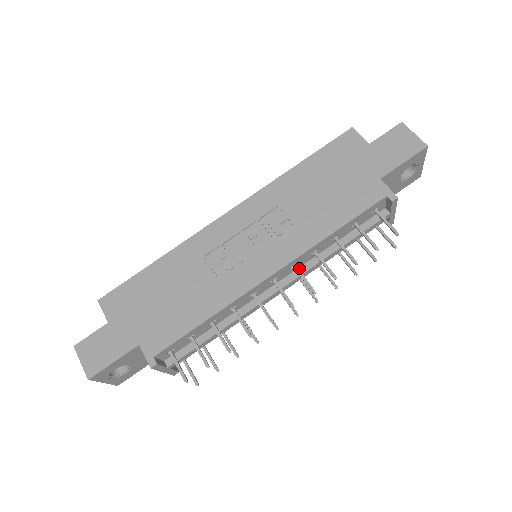
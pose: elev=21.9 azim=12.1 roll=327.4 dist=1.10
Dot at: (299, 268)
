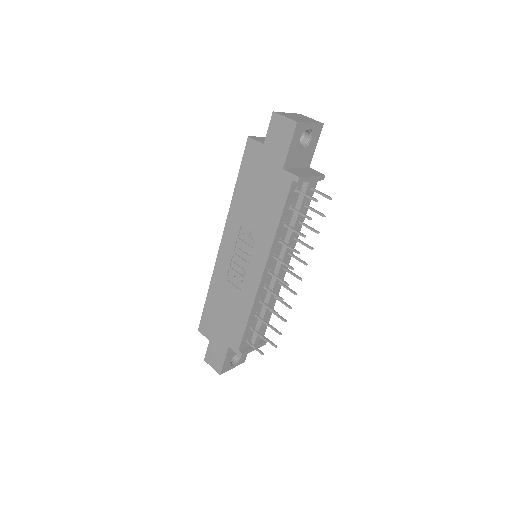
Dot at: (280, 253)
